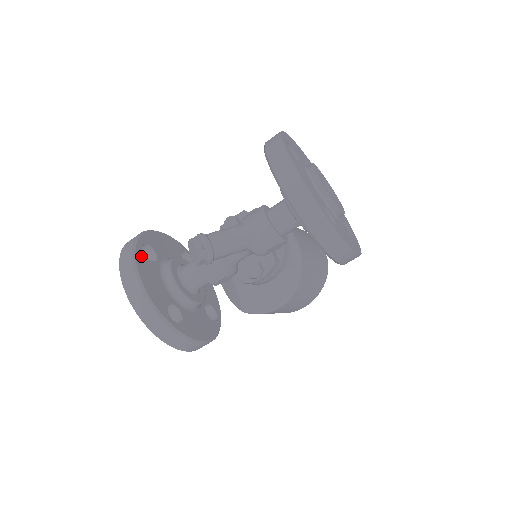
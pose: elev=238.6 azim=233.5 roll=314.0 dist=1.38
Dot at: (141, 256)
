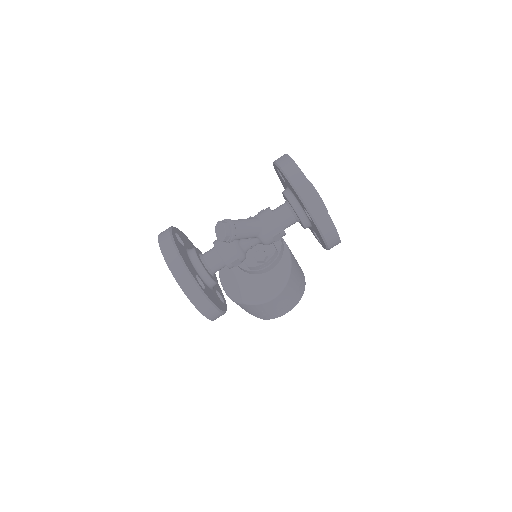
Dot at: (175, 238)
